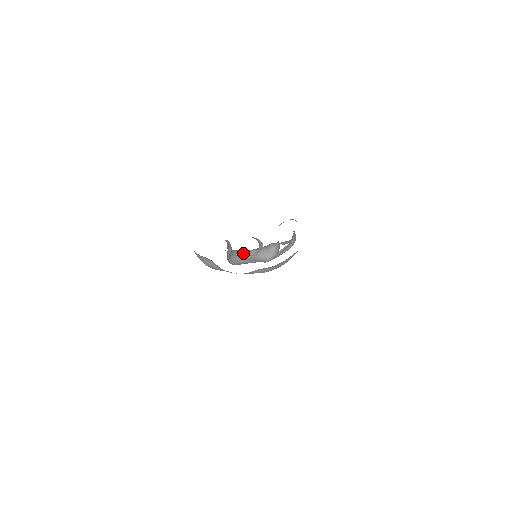
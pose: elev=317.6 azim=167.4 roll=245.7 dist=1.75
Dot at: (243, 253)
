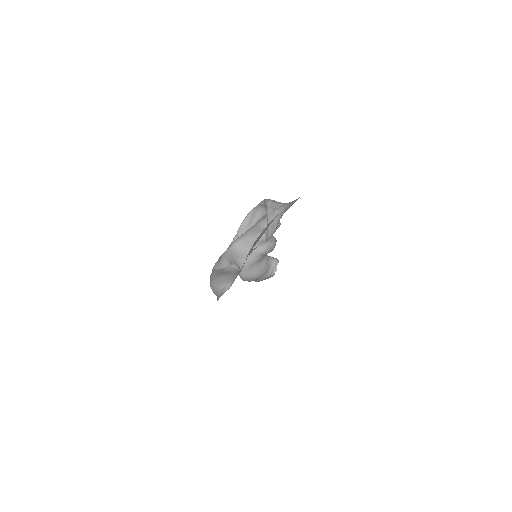
Dot at: (234, 252)
